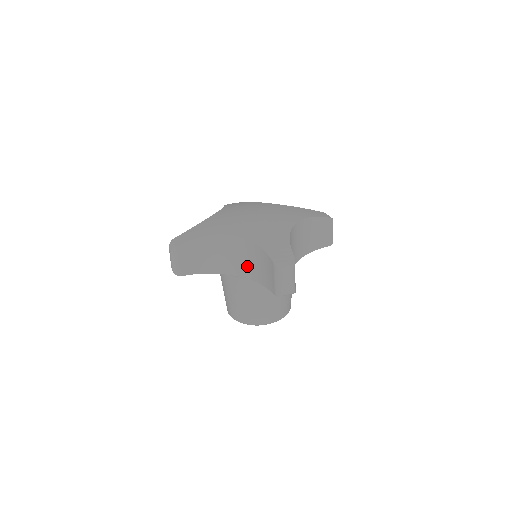
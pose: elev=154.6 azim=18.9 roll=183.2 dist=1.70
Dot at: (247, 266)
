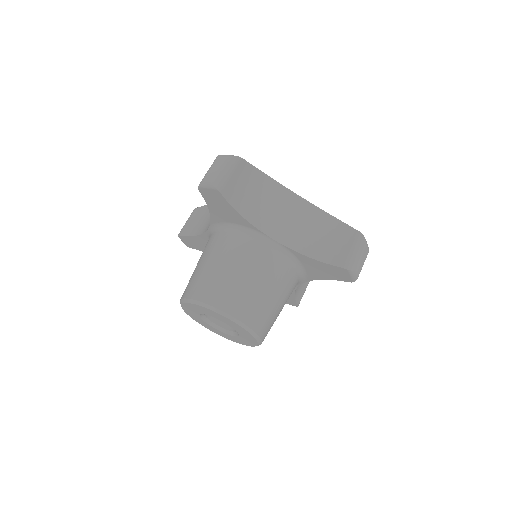
Dot at: (299, 233)
